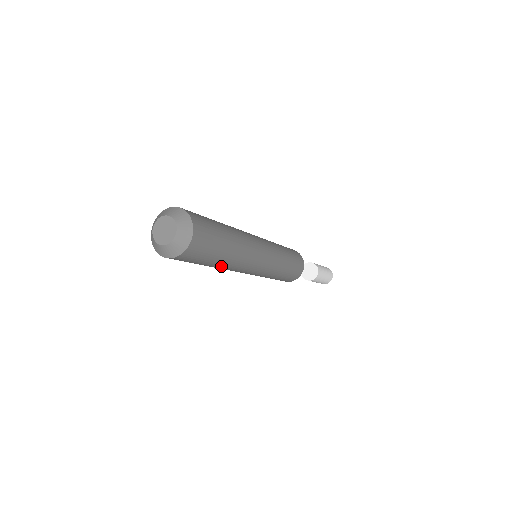
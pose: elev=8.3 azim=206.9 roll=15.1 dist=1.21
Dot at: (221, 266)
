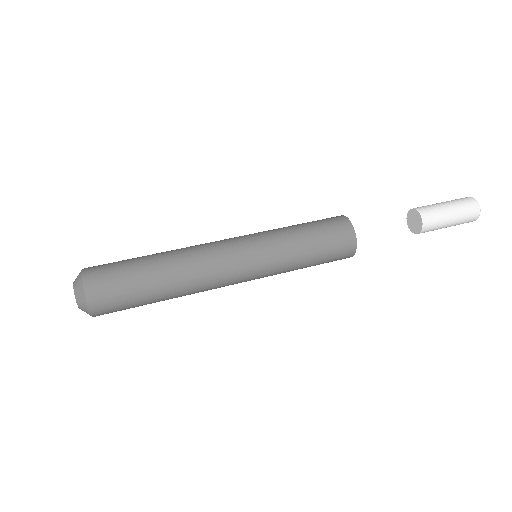
Dot at: occluded
